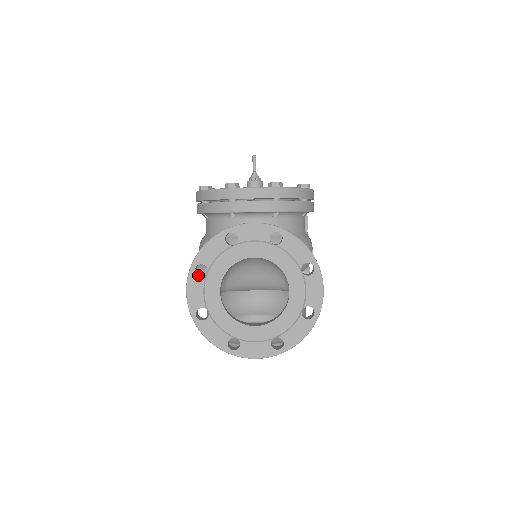
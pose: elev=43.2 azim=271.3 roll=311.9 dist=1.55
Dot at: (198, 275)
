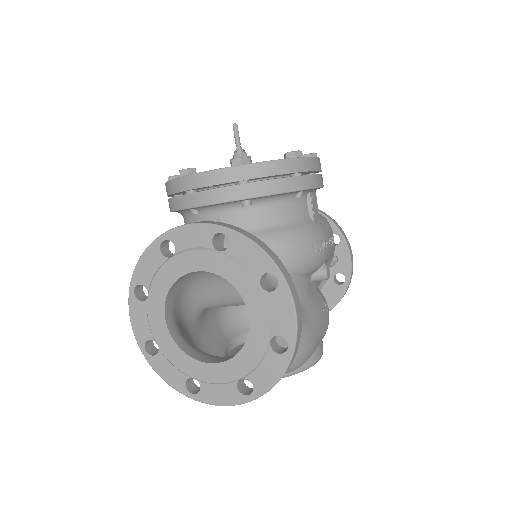
Dot at: (142, 298)
